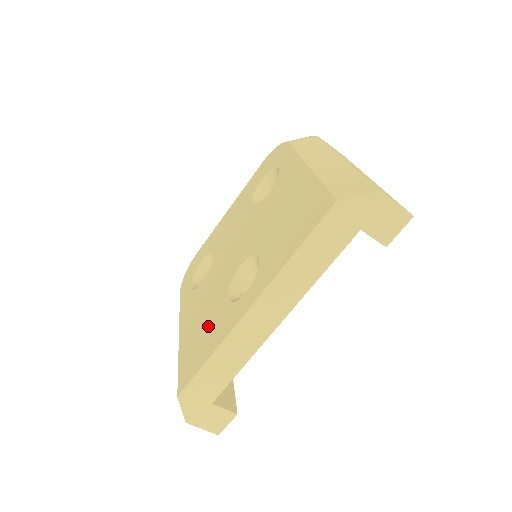
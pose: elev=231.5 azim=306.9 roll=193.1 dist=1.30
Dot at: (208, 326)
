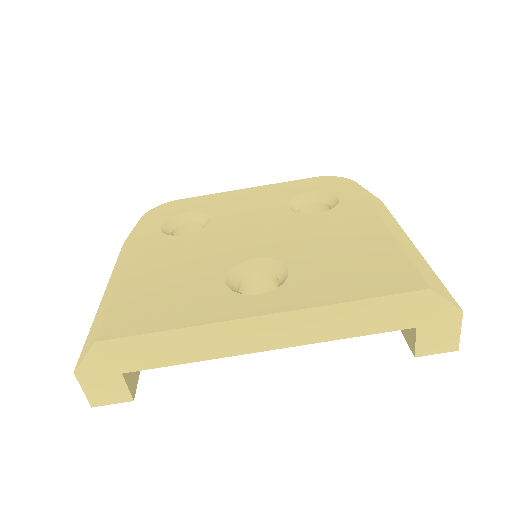
Dot at: (180, 291)
